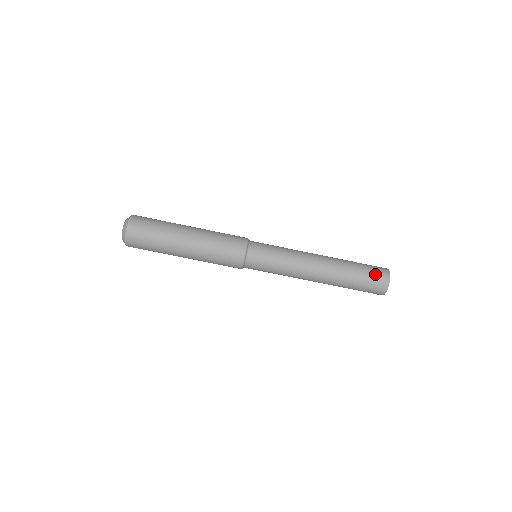
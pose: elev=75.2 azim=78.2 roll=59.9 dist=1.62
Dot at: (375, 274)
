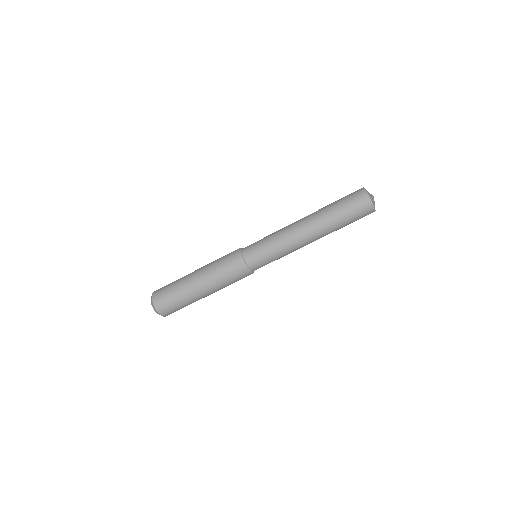
Dot at: (352, 198)
